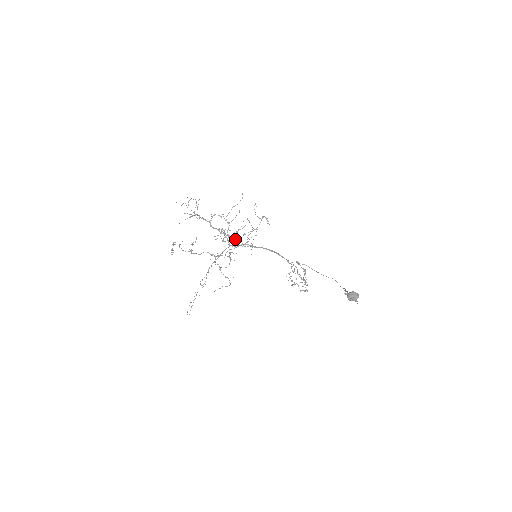
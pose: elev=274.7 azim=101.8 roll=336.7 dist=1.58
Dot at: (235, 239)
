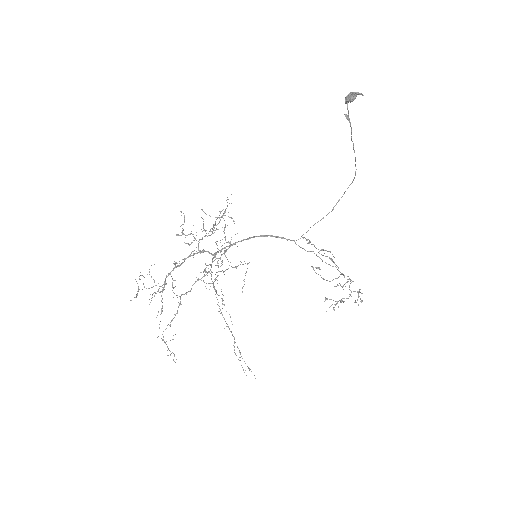
Dot at: (208, 233)
